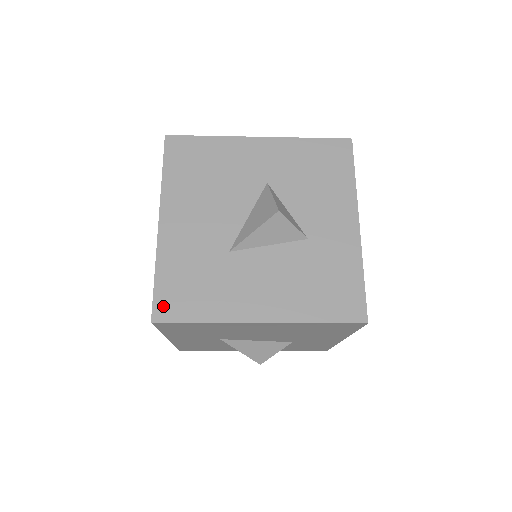
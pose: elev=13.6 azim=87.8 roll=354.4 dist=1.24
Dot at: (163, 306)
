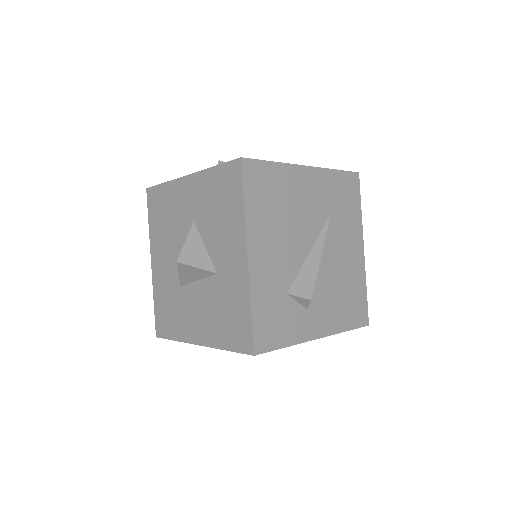
Dot at: (159, 326)
